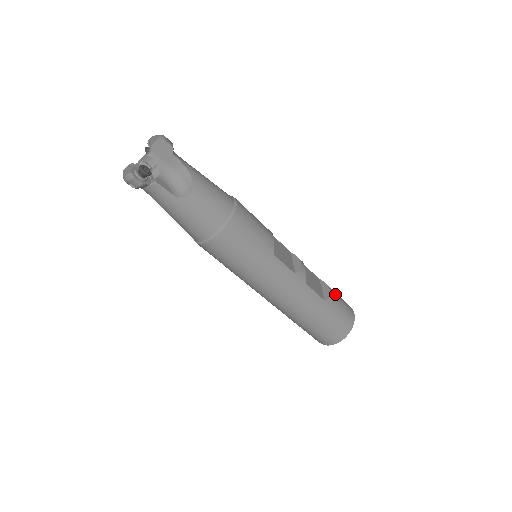
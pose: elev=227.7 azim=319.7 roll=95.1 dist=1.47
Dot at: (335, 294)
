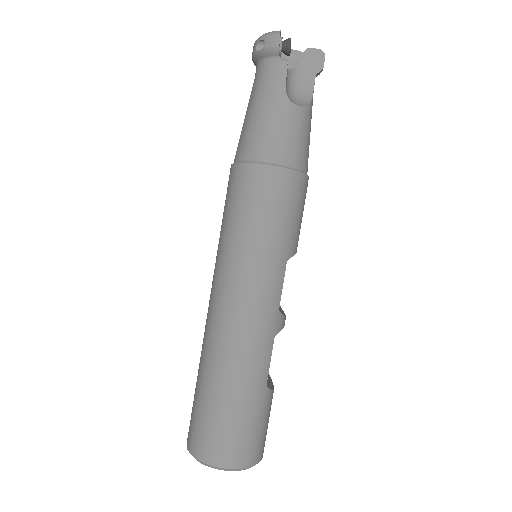
Dot at: occluded
